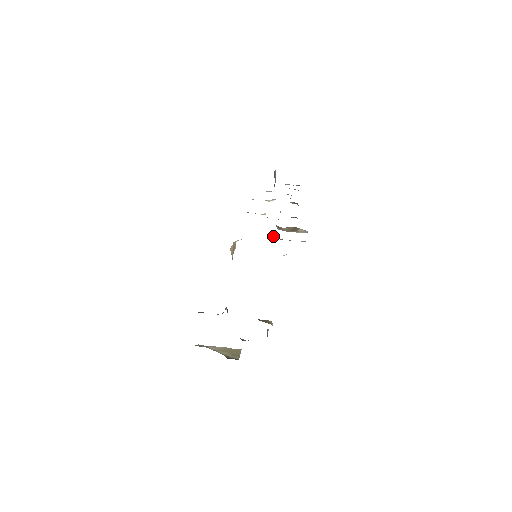
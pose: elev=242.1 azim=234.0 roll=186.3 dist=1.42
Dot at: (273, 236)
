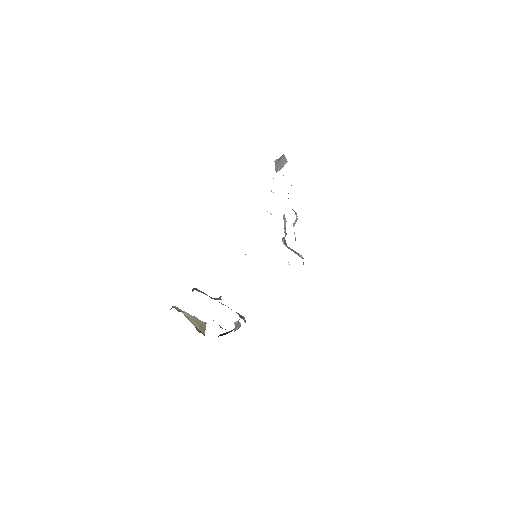
Dot at: (288, 262)
